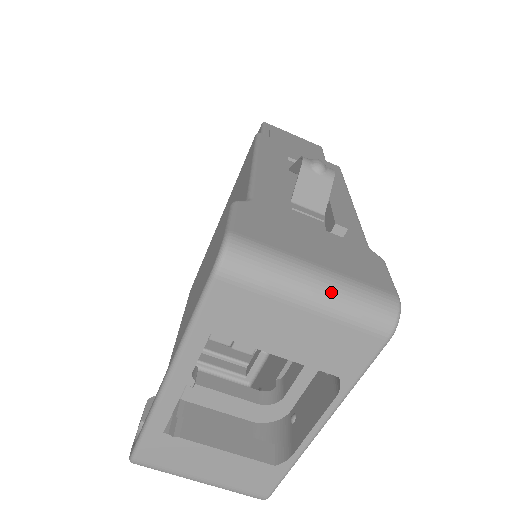
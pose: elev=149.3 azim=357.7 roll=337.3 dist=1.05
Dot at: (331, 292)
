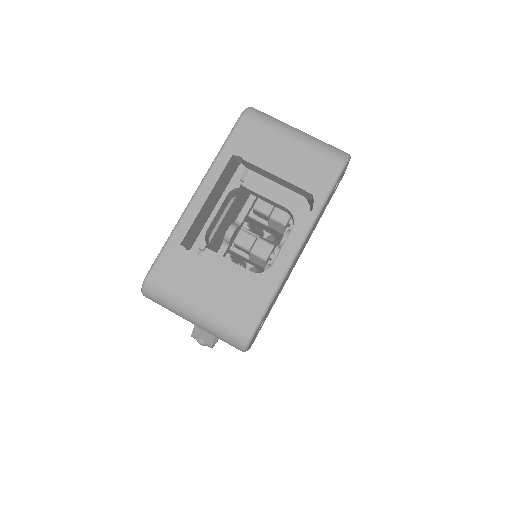
Dot at: (308, 136)
